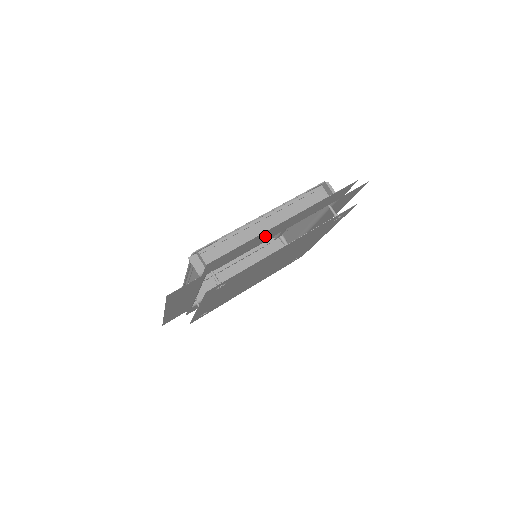
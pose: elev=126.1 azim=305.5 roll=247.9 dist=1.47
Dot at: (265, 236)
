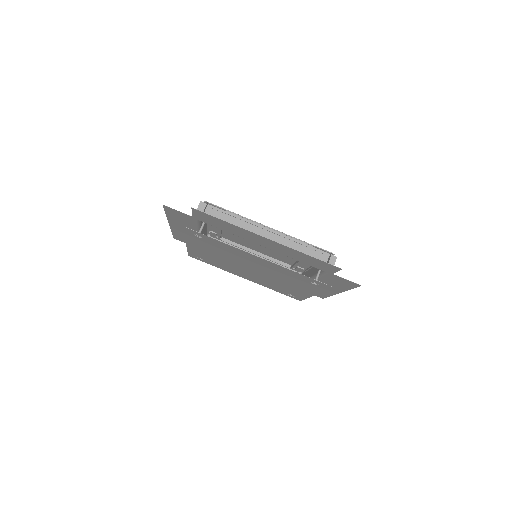
Dot at: (249, 235)
